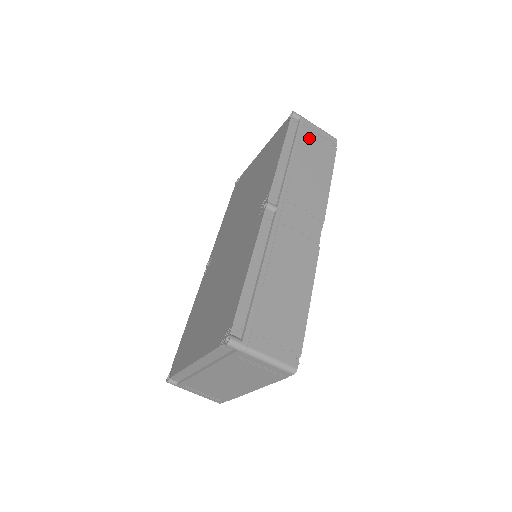
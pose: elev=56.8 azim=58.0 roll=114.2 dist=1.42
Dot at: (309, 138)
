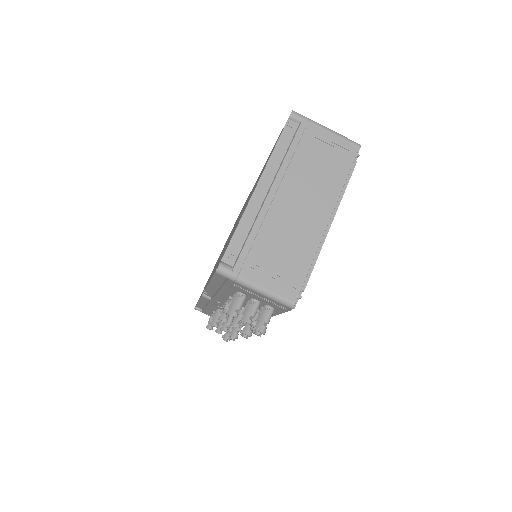
Dot at: occluded
